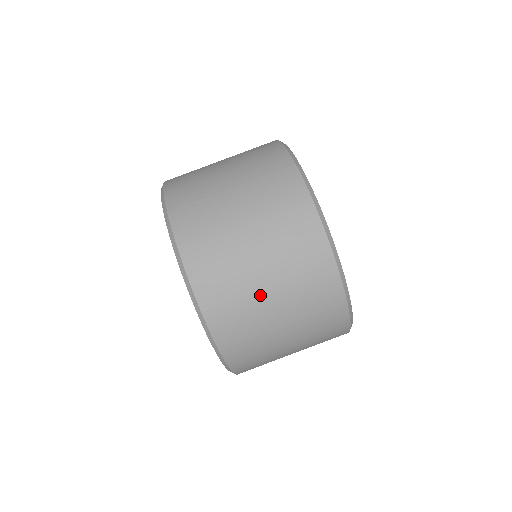
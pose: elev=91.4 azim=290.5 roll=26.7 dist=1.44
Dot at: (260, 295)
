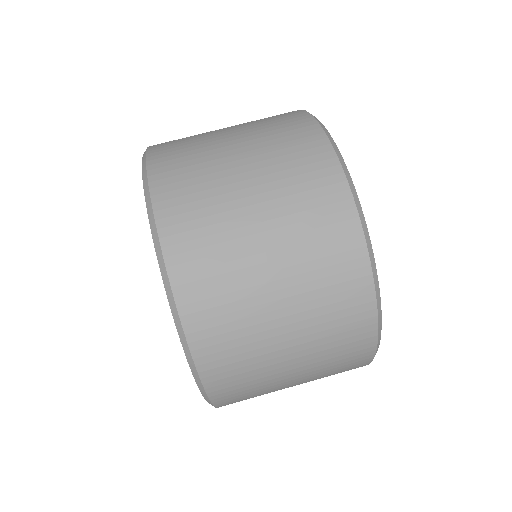
Dot at: (268, 318)
